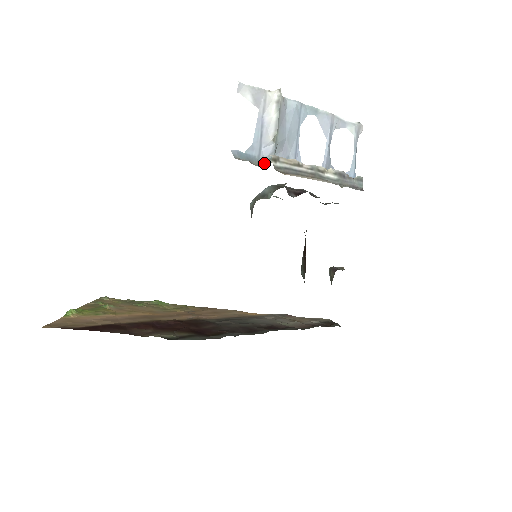
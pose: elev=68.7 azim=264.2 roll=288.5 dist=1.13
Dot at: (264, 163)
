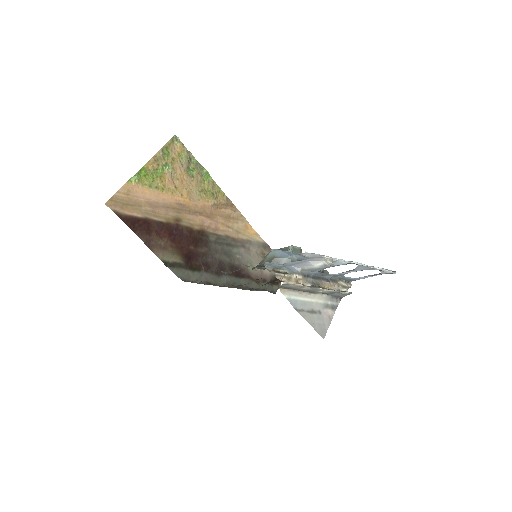
Dot at: (285, 269)
